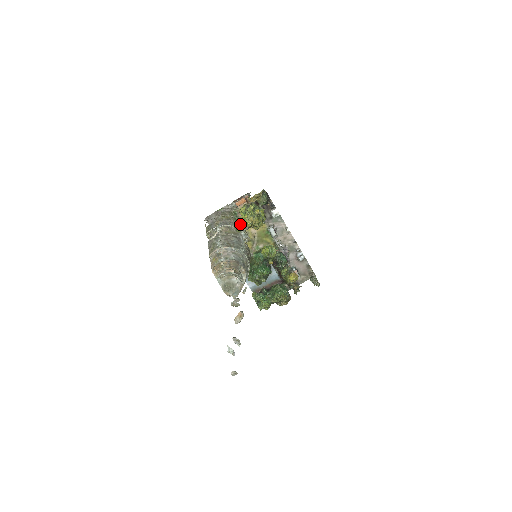
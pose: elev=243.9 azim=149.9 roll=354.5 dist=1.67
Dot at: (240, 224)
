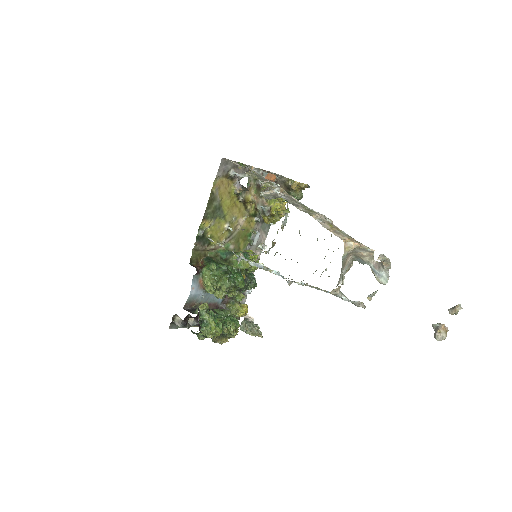
Dot at: (239, 201)
